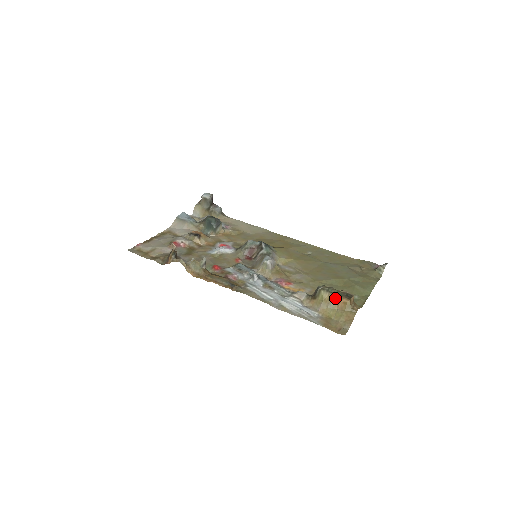
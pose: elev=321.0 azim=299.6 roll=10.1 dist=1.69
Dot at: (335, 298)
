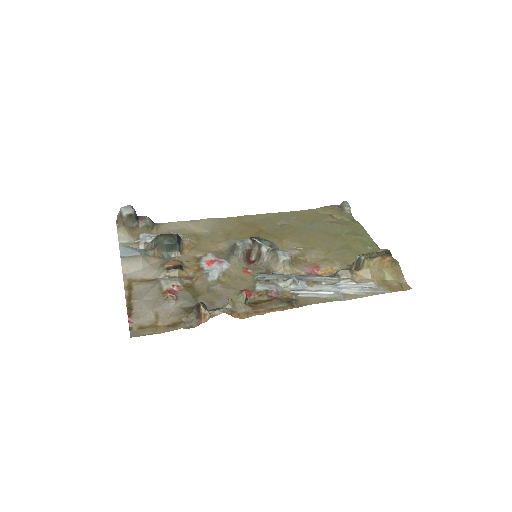
Dot at: (379, 261)
